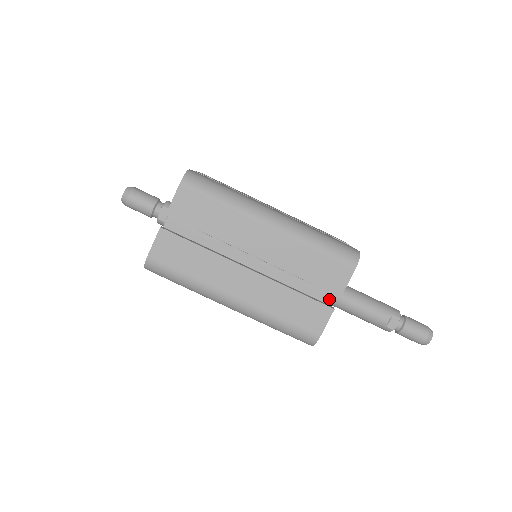
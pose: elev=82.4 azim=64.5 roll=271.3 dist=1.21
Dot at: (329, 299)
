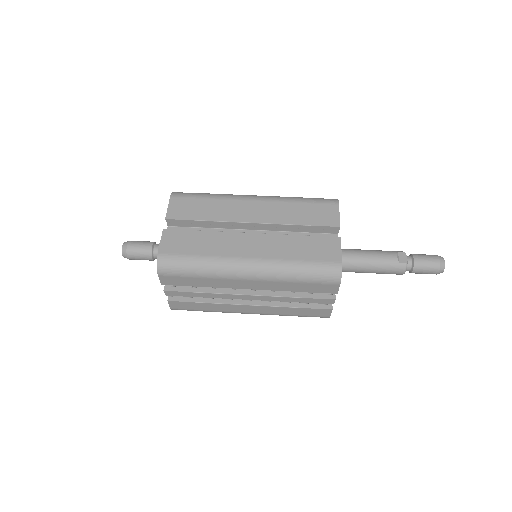
Dot at: occluded
